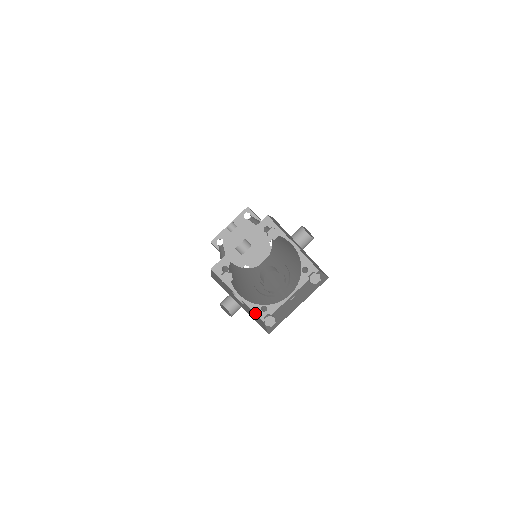
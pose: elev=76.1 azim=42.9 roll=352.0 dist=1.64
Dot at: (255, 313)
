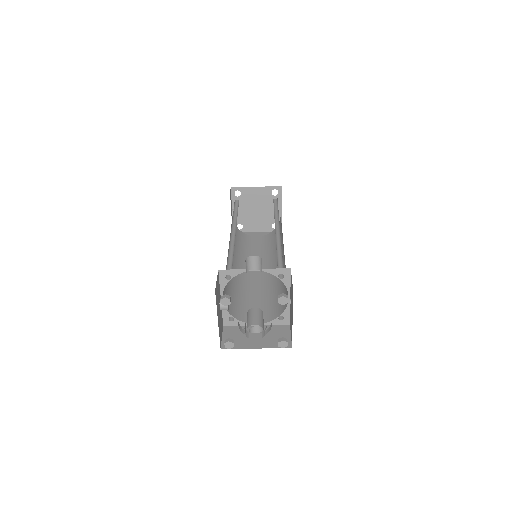
Dot at: (278, 325)
